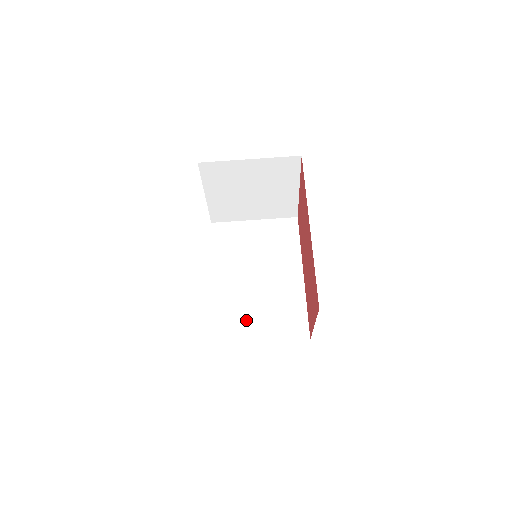
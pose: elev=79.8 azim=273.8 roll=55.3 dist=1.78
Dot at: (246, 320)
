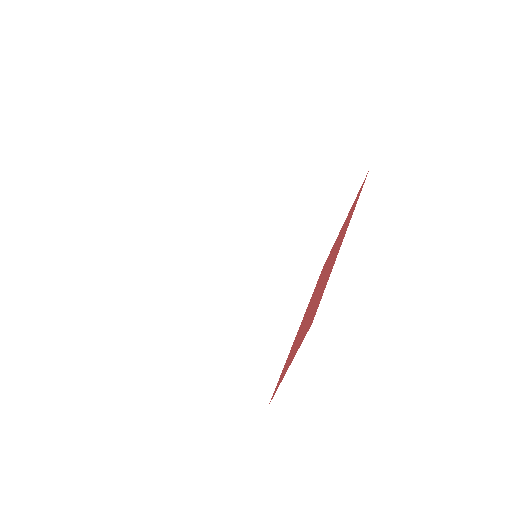
Dot at: (198, 338)
